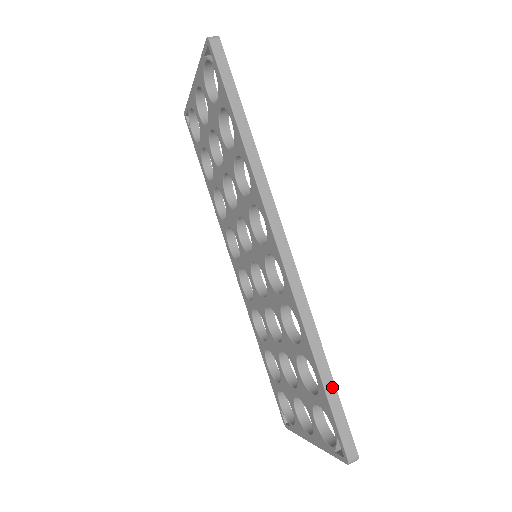
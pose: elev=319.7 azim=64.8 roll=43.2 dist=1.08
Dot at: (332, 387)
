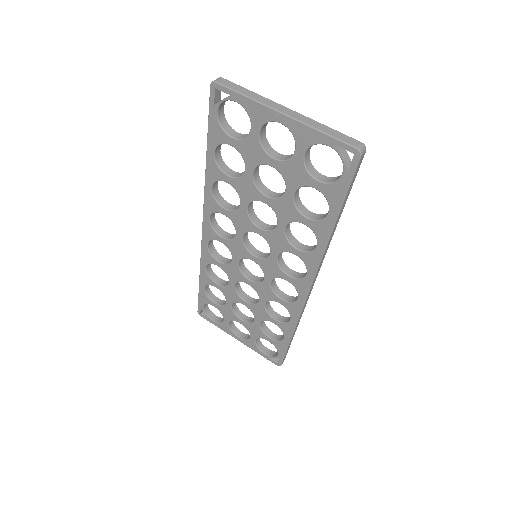
Dot at: occluded
